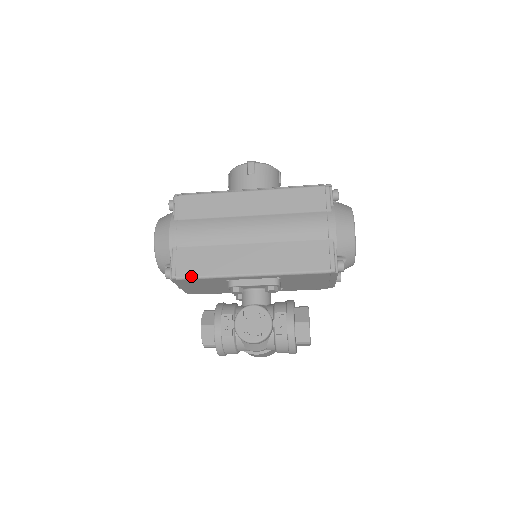
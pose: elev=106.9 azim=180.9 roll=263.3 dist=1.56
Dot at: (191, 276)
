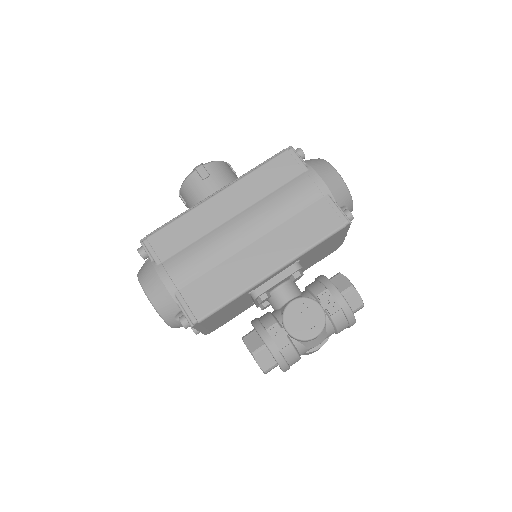
Dot at: (213, 310)
